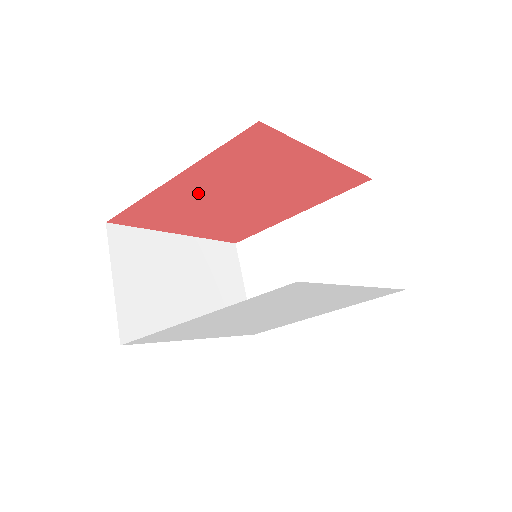
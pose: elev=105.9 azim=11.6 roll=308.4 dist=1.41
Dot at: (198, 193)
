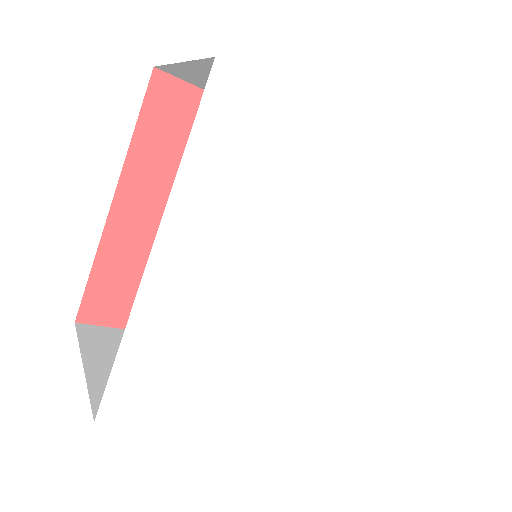
Dot at: occluded
